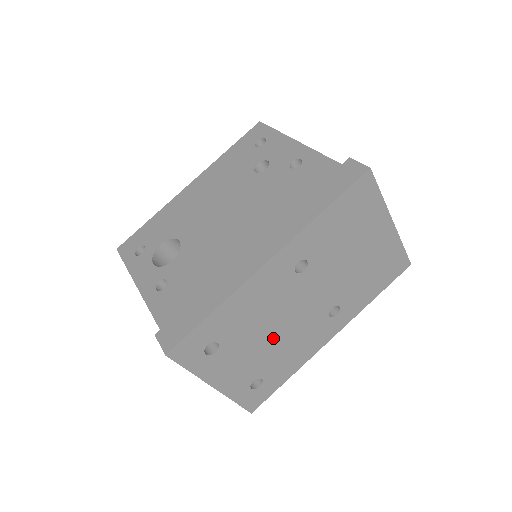
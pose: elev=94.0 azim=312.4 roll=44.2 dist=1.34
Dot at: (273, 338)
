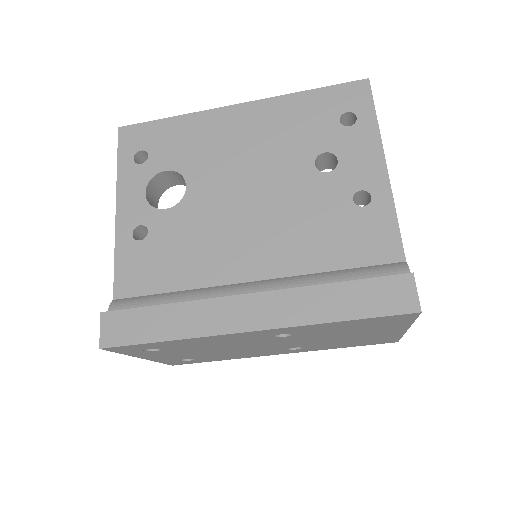
Dot at: (221, 351)
